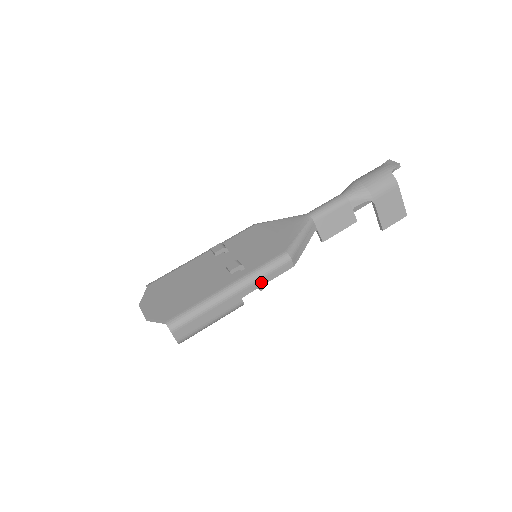
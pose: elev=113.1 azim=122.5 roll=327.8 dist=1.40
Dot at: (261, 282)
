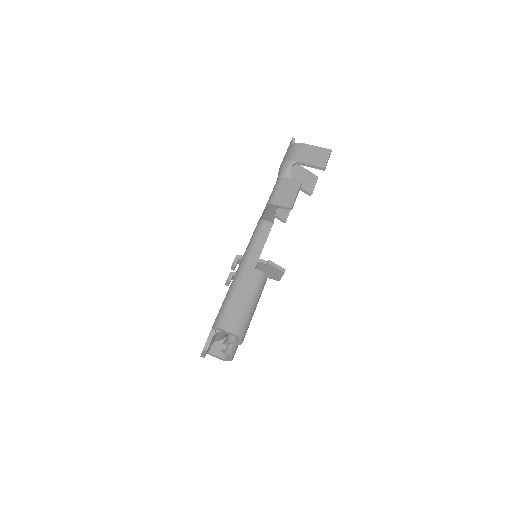
Dot at: (258, 249)
